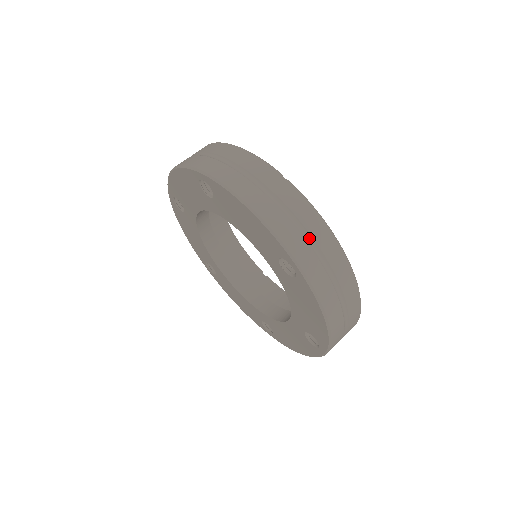
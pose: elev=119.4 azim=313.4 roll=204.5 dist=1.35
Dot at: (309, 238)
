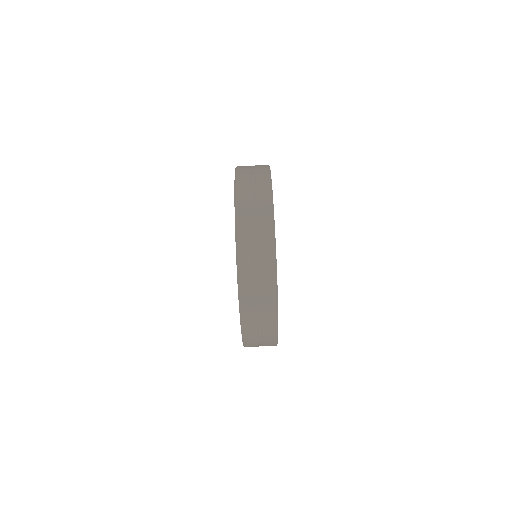
Dot at: (261, 344)
